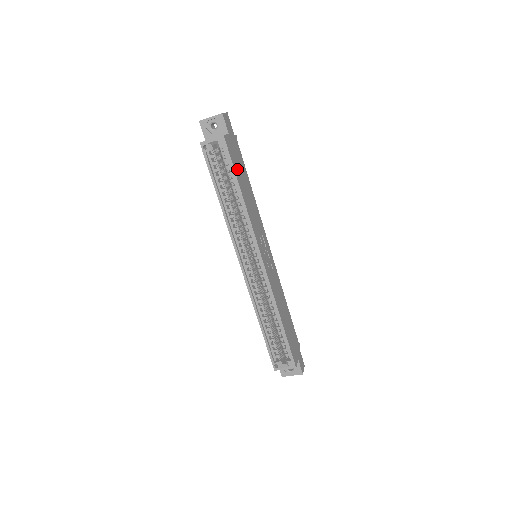
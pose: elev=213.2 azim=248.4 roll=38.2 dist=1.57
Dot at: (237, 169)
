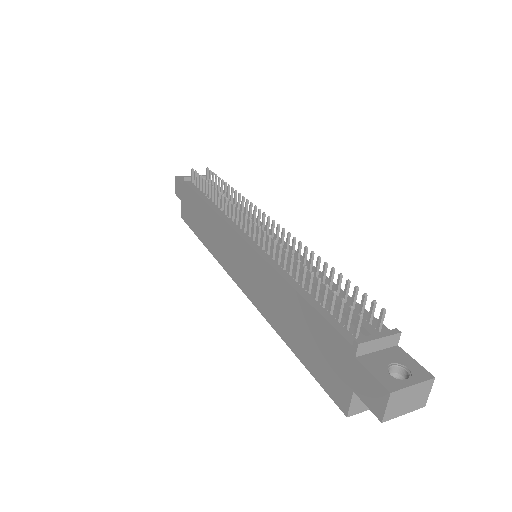
Dot at: occluded
